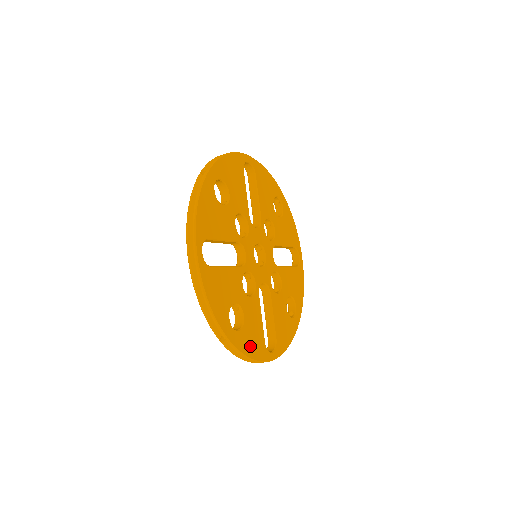
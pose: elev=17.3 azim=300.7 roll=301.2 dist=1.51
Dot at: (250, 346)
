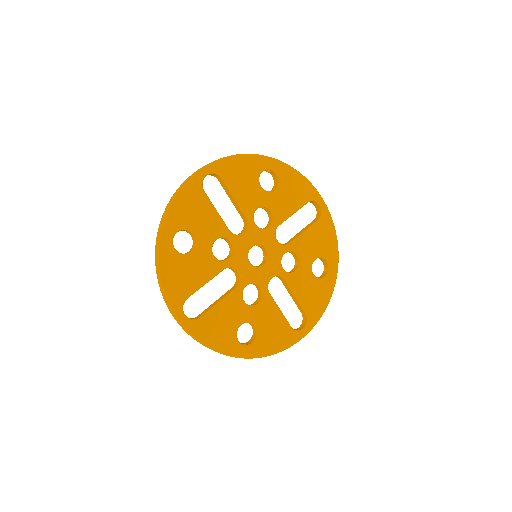
Dot at: (273, 344)
